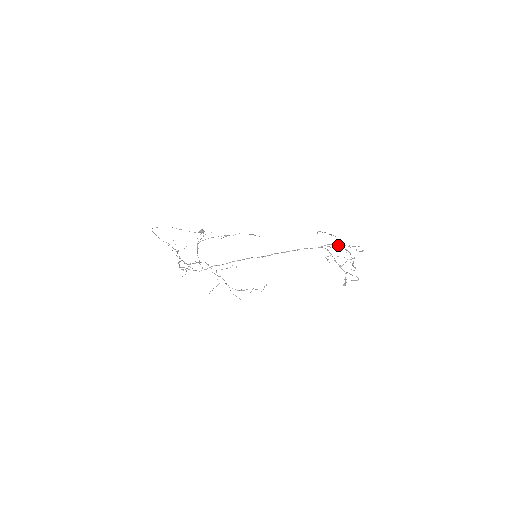
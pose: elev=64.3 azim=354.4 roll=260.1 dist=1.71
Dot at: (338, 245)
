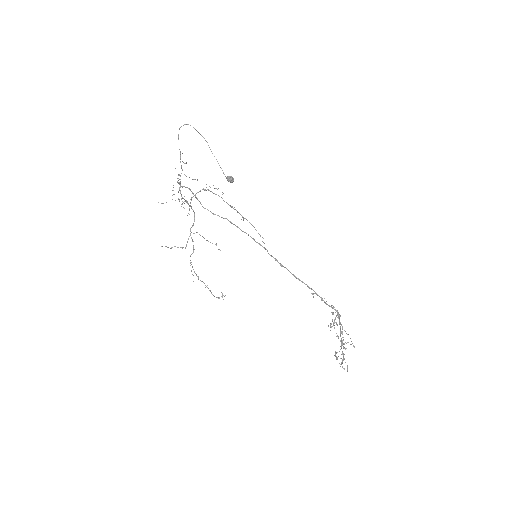
Dot at: occluded
